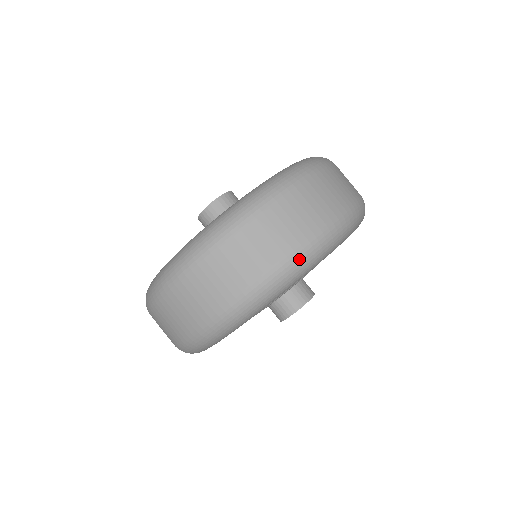
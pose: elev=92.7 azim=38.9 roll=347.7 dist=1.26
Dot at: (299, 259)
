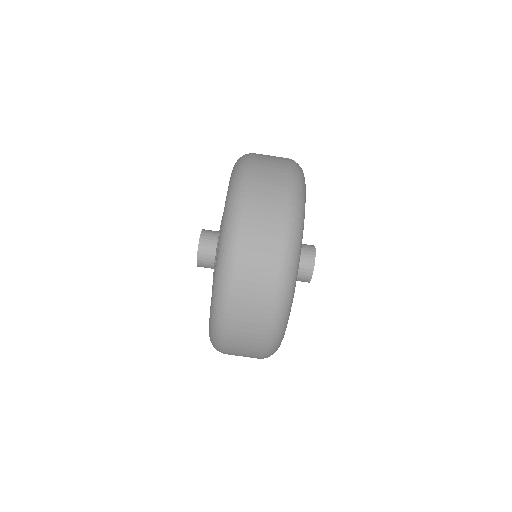
Dot at: (294, 207)
